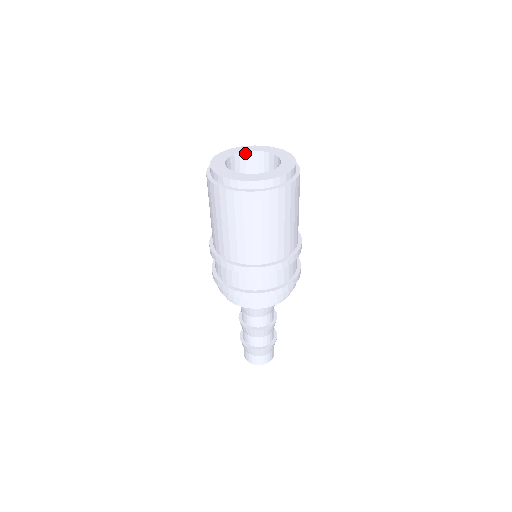
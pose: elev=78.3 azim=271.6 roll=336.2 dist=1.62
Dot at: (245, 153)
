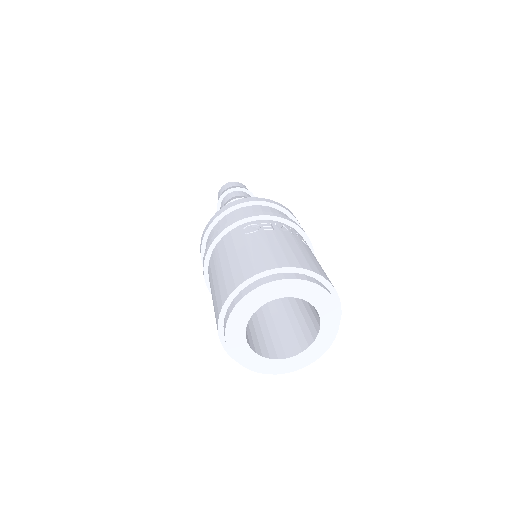
Dot at: (293, 296)
